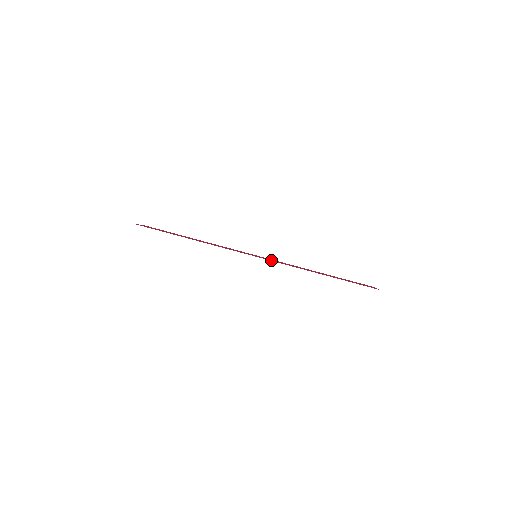
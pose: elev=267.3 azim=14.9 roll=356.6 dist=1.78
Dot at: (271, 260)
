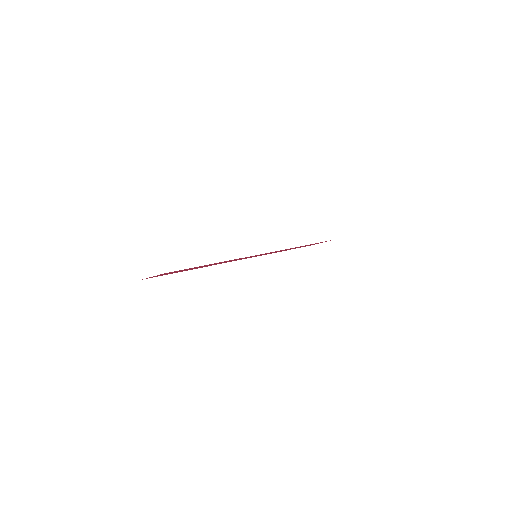
Dot at: occluded
